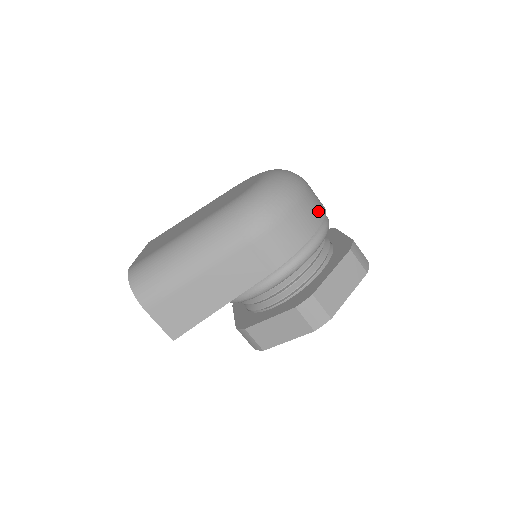
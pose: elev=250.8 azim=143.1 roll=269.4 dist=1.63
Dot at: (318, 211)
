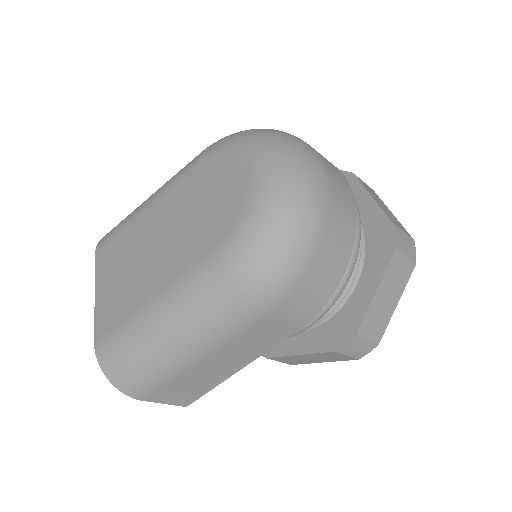
Dot at: (348, 216)
